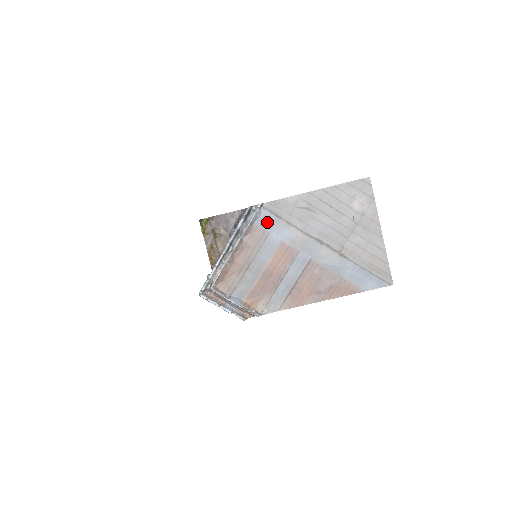
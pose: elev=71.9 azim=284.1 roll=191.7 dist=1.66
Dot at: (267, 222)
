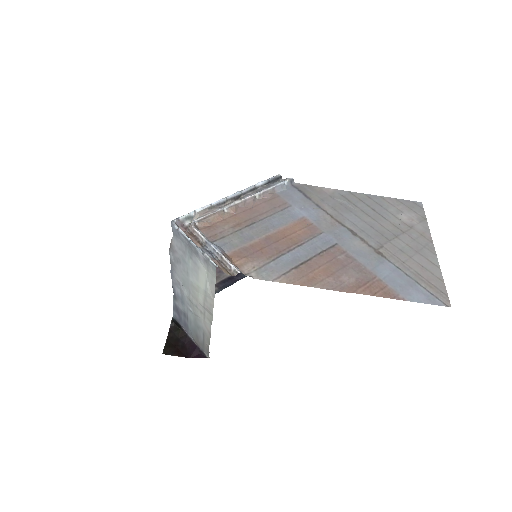
Dot at: (292, 197)
